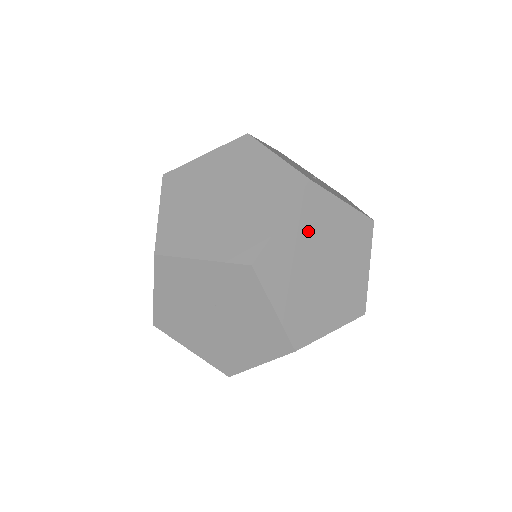
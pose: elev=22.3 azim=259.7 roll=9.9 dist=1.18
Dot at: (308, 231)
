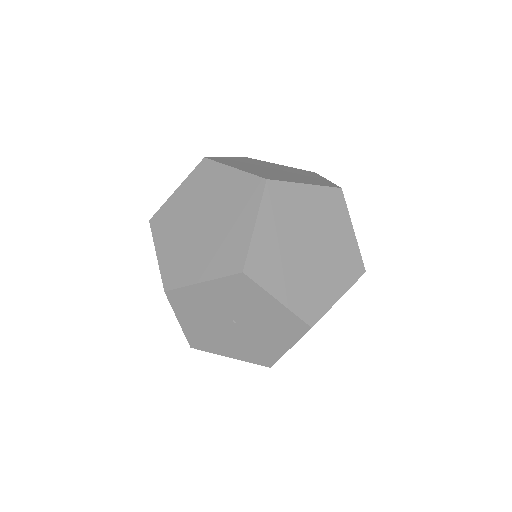
Dot at: occluded
